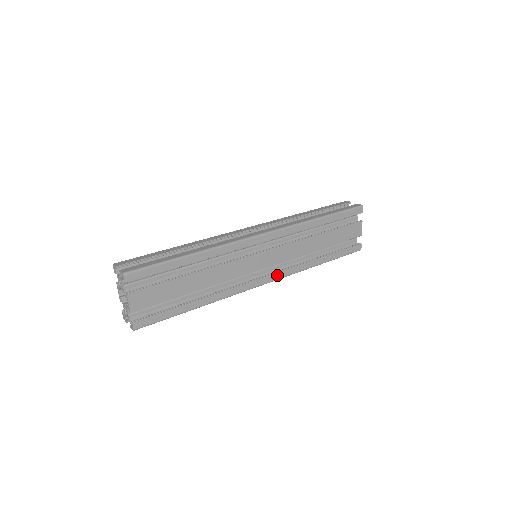
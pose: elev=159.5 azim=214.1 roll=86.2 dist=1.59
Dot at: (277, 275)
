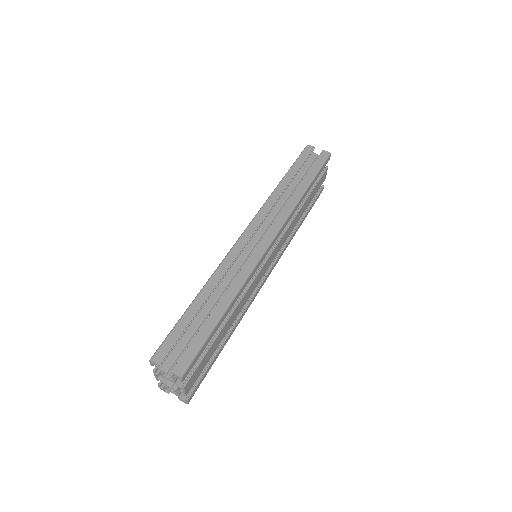
Dot at: (275, 264)
